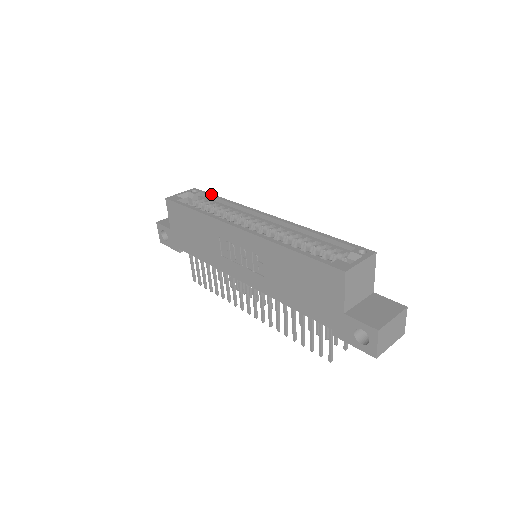
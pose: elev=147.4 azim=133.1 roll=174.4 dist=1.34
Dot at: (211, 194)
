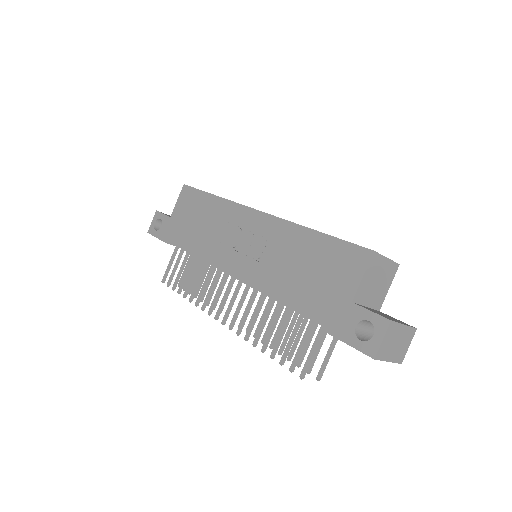
Dot at: occluded
